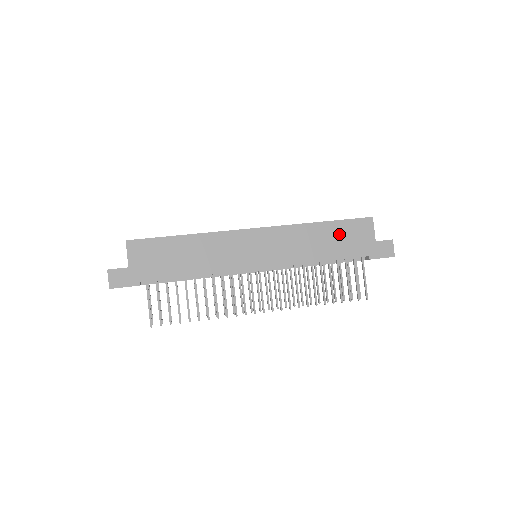
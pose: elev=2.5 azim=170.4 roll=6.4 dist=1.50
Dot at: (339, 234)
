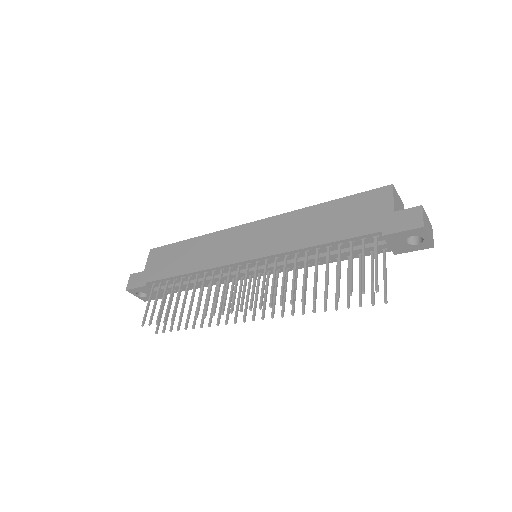
Dot at: (343, 212)
